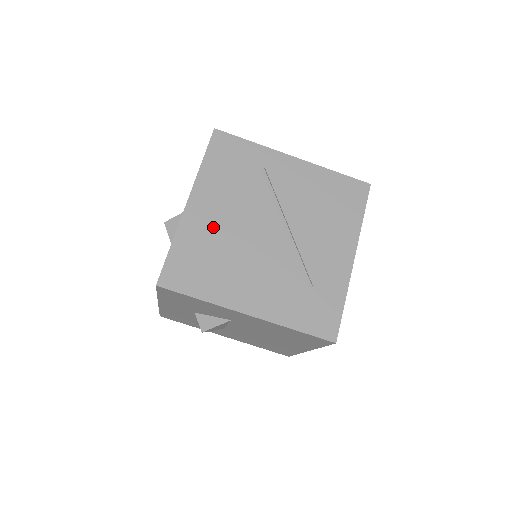
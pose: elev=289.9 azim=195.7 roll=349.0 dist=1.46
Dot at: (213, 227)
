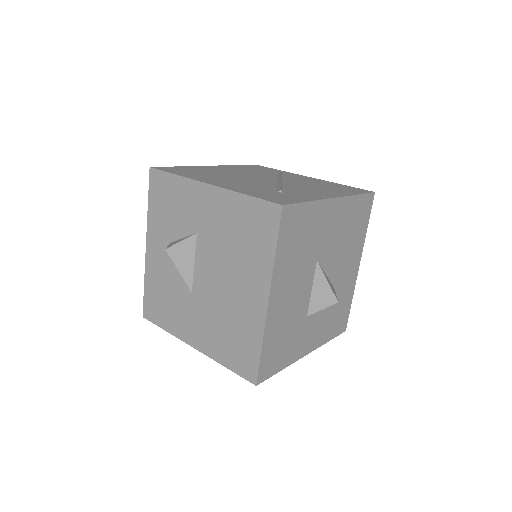
Dot at: (219, 171)
